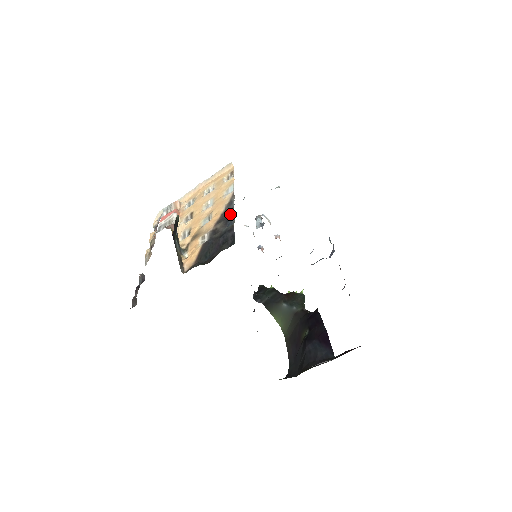
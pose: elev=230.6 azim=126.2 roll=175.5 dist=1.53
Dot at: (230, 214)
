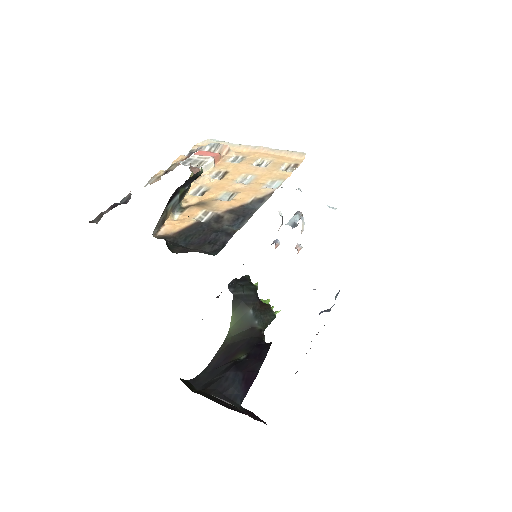
Dot at: (247, 214)
